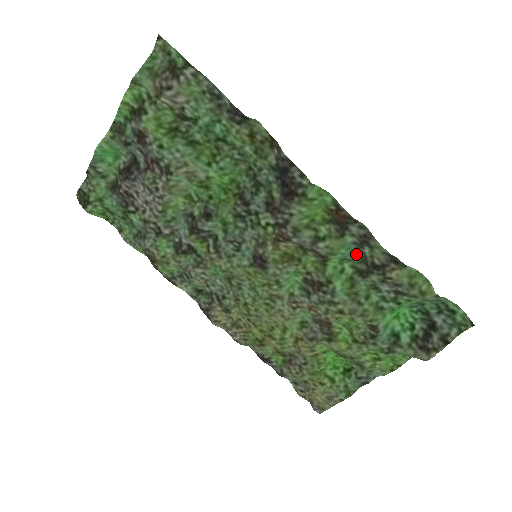
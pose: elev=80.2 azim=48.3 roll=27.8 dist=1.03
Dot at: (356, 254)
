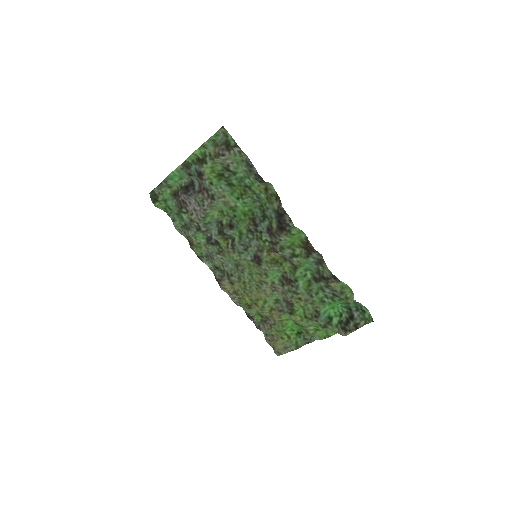
Dot at: (315, 268)
